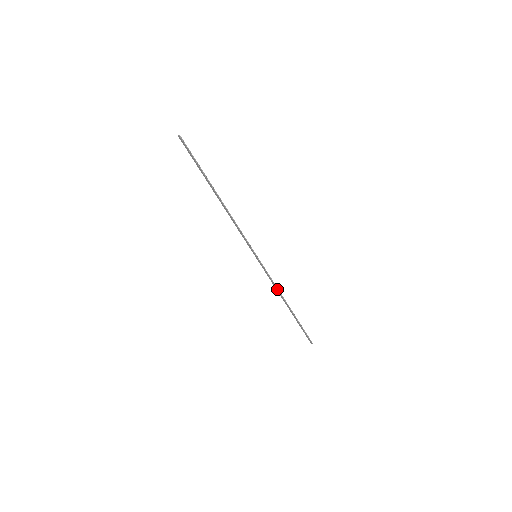
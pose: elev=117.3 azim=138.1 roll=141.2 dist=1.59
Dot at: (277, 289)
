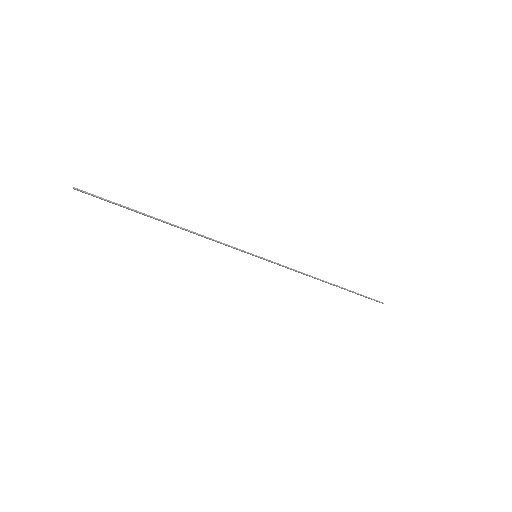
Dot at: (304, 274)
